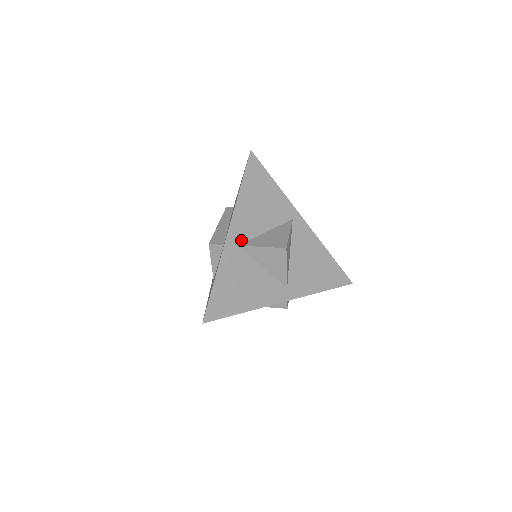
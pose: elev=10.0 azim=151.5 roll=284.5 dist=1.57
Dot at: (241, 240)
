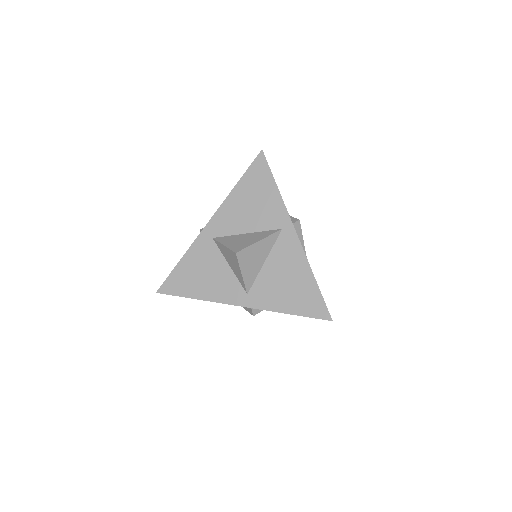
Dot at: (218, 234)
